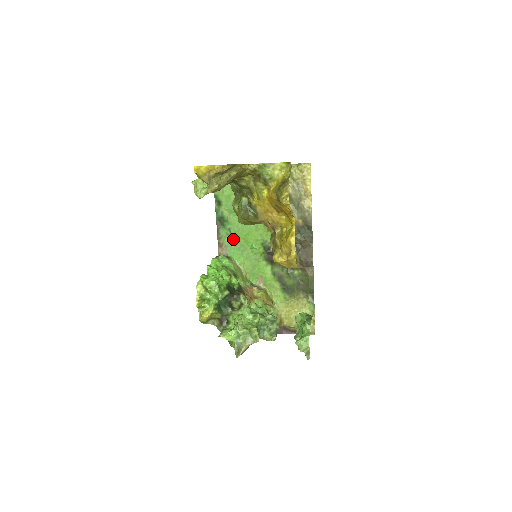
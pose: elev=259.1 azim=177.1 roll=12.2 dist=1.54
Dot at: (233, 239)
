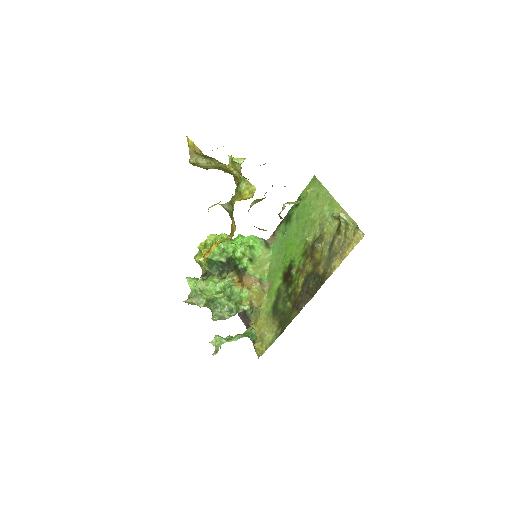
Dot at: (282, 238)
